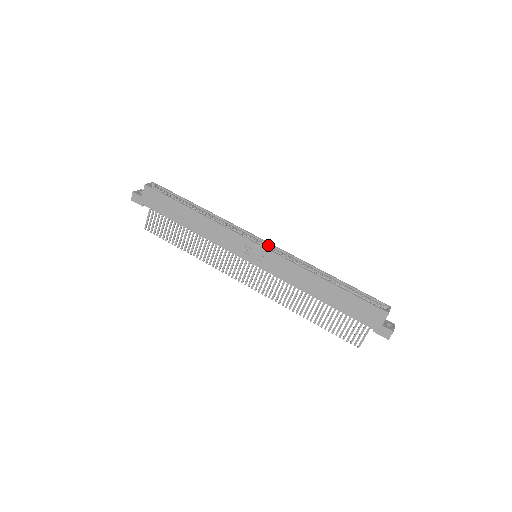
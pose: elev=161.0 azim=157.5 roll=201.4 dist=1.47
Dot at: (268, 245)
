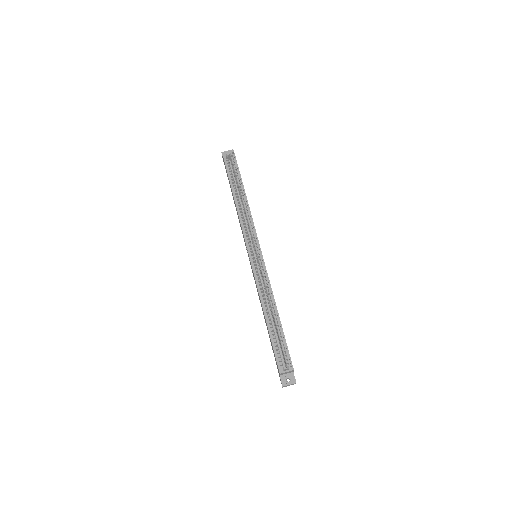
Dot at: (260, 255)
